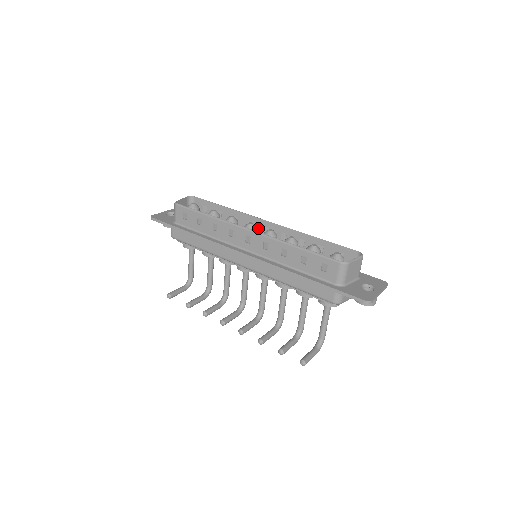
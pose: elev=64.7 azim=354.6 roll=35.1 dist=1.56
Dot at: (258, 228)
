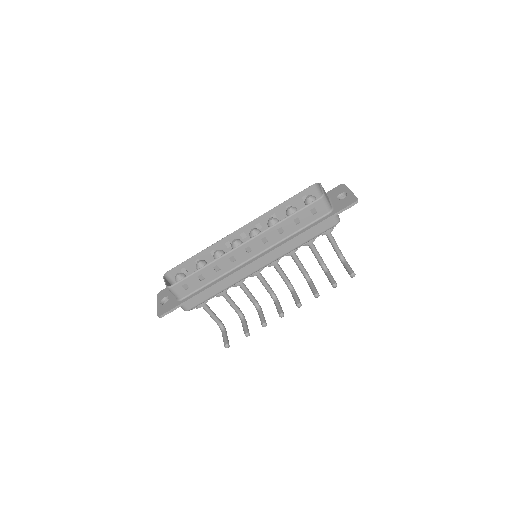
Dot at: occluded
